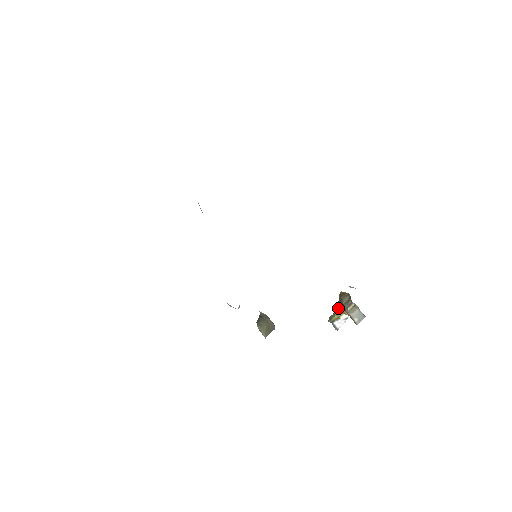
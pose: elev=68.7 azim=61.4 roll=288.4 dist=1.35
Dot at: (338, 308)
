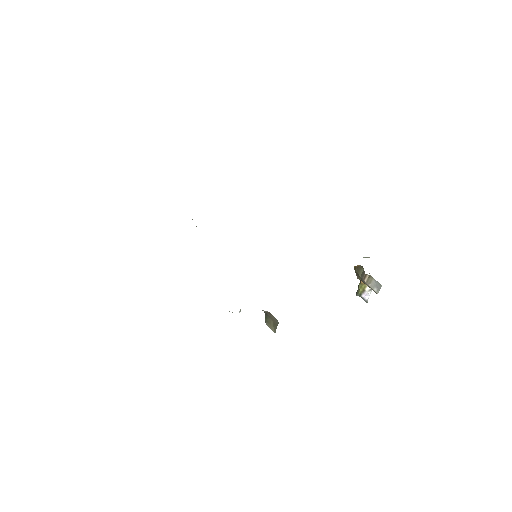
Dot at: (360, 281)
